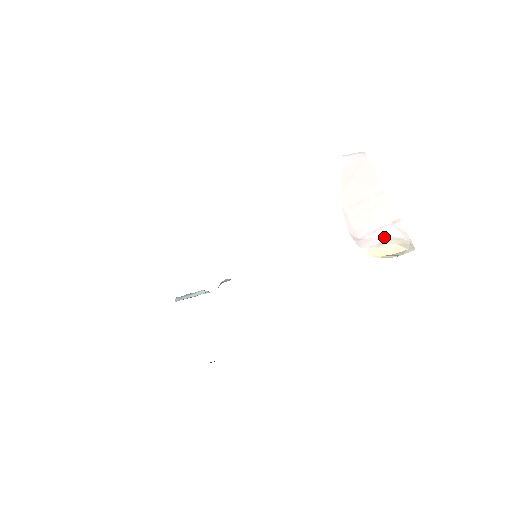
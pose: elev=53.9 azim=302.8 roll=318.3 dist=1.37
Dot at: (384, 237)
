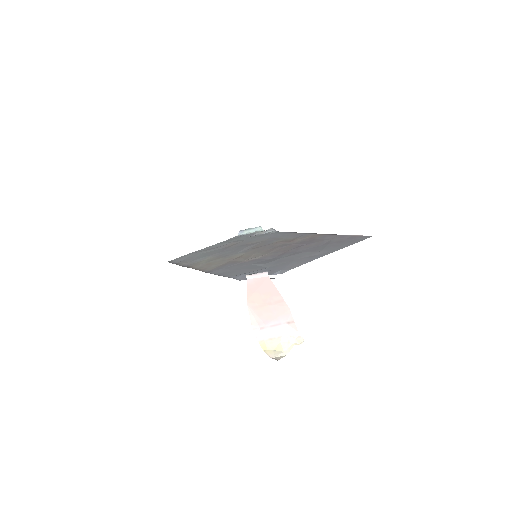
Dot at: (276, 333)
